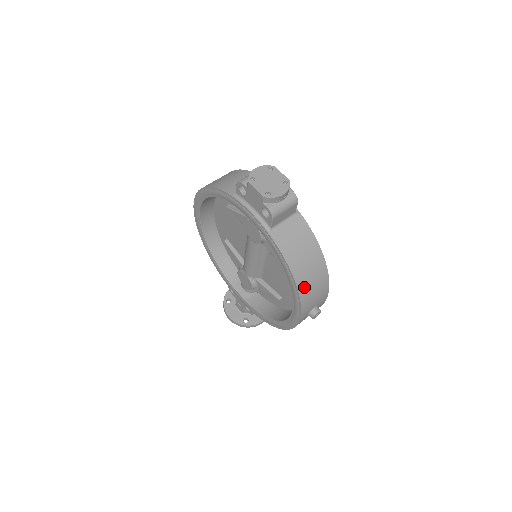
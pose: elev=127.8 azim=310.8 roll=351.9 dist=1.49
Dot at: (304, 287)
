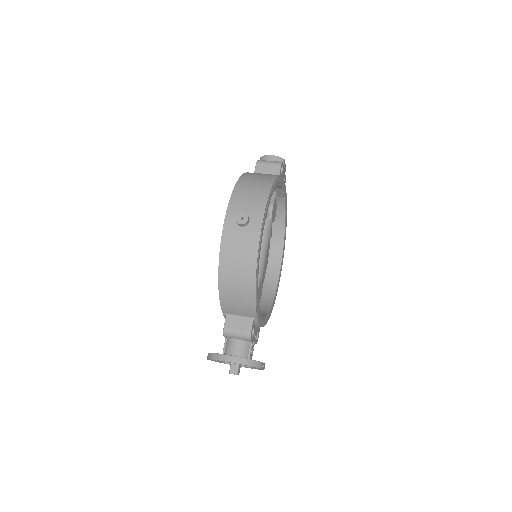
Dot at: (243, 185)
